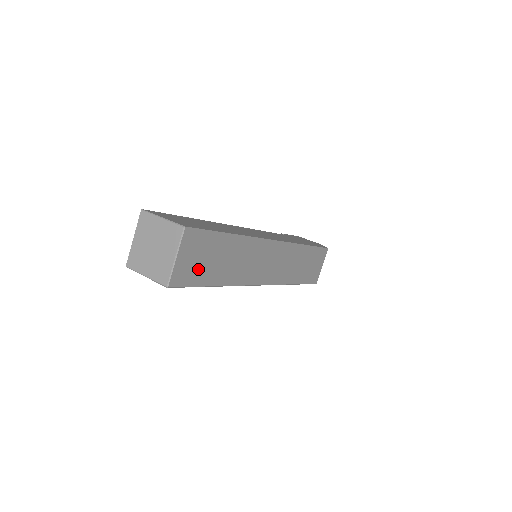
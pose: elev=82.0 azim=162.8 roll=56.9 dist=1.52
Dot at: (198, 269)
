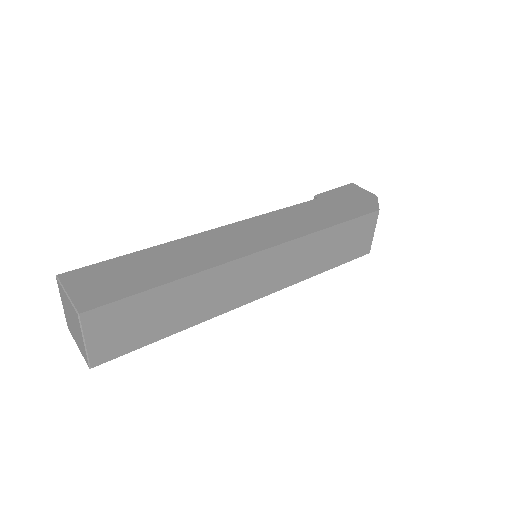
Dot at: (130, 335)
